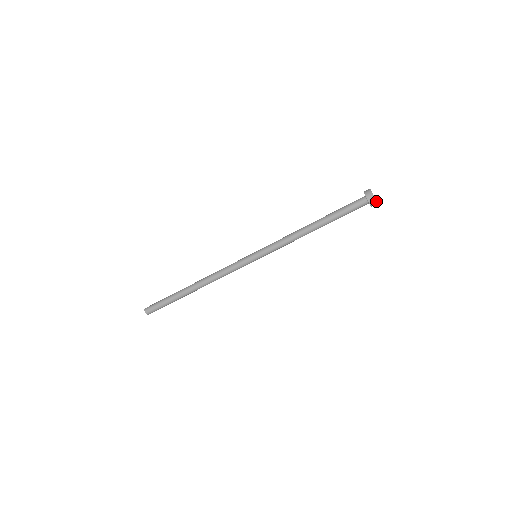
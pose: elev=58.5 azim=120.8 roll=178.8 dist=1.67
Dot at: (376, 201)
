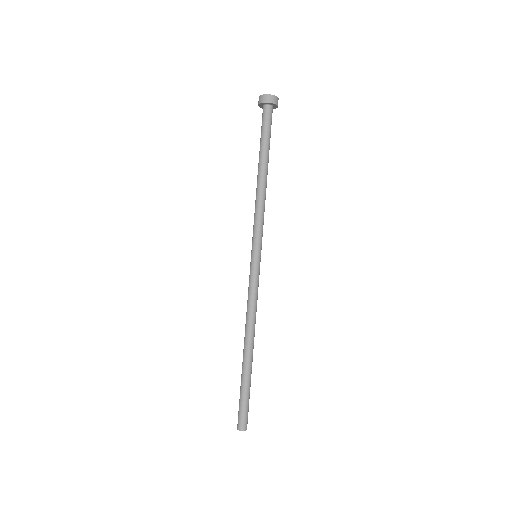
Dot at: (274, 96)
